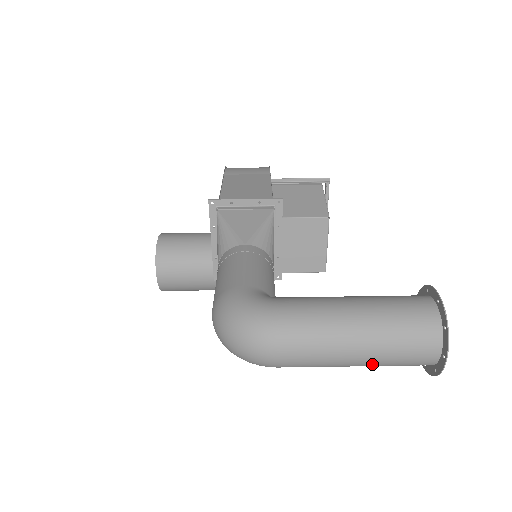
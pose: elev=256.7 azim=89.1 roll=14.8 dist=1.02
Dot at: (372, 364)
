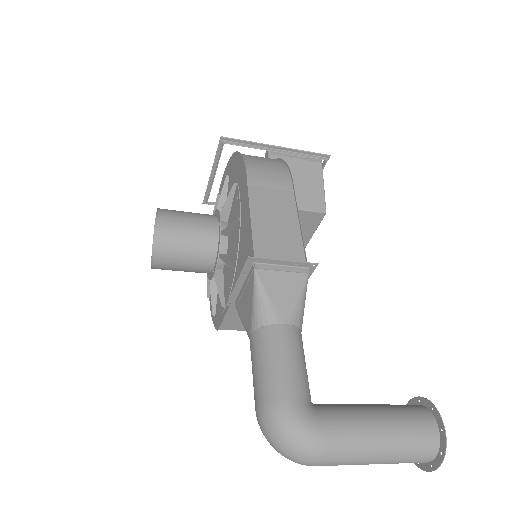
Dot at: occluded
